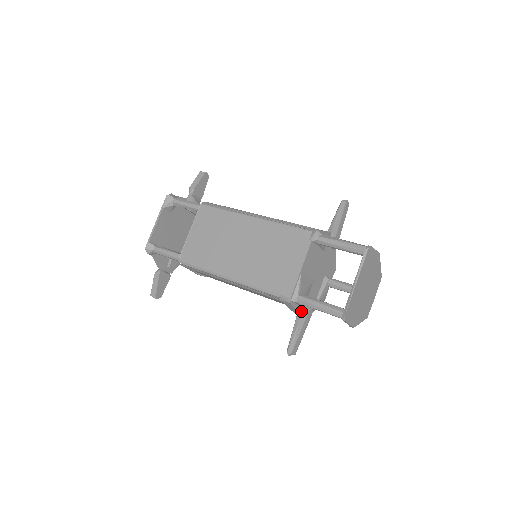
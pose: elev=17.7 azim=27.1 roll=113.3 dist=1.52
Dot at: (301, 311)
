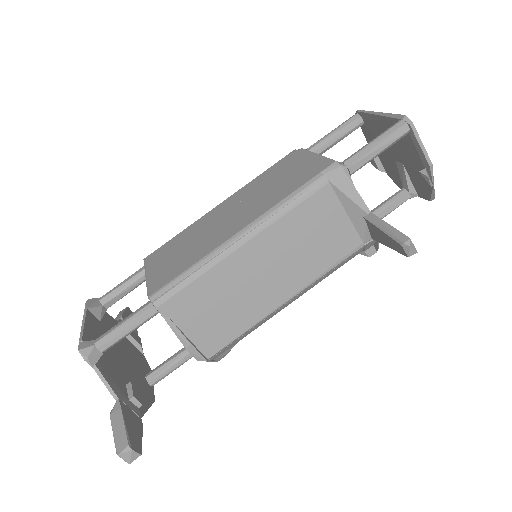
Dot at: (363, 206)
